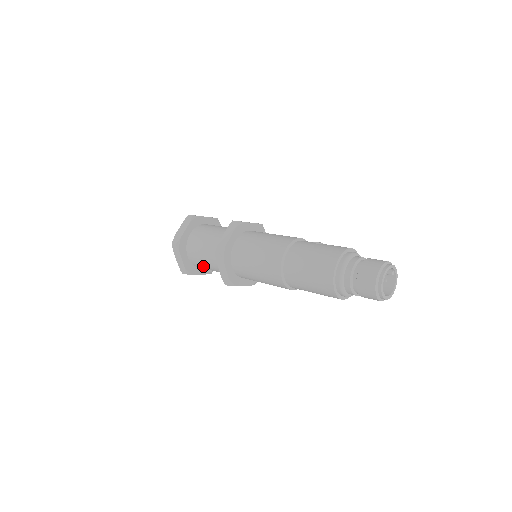
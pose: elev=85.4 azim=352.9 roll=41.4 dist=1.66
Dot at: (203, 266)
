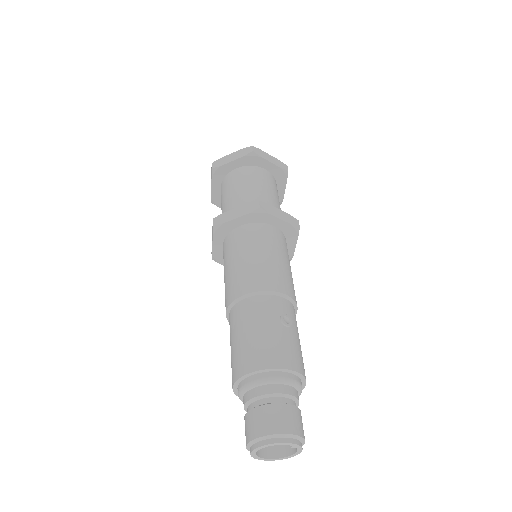
Dot at: occluded
